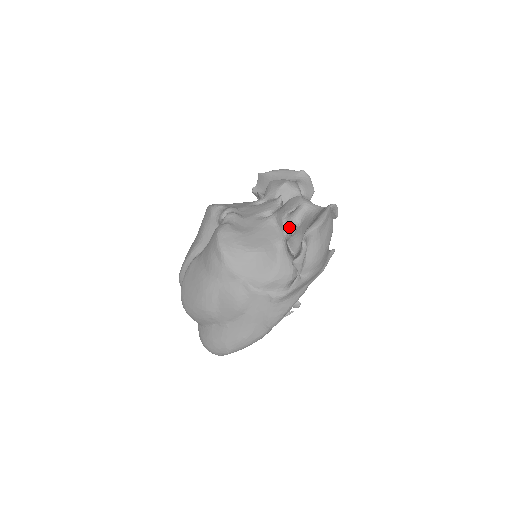
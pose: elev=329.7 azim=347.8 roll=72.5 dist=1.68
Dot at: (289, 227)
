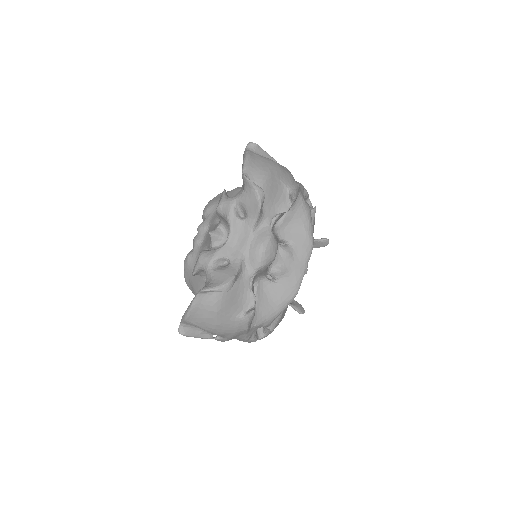
Dot at: occluded
